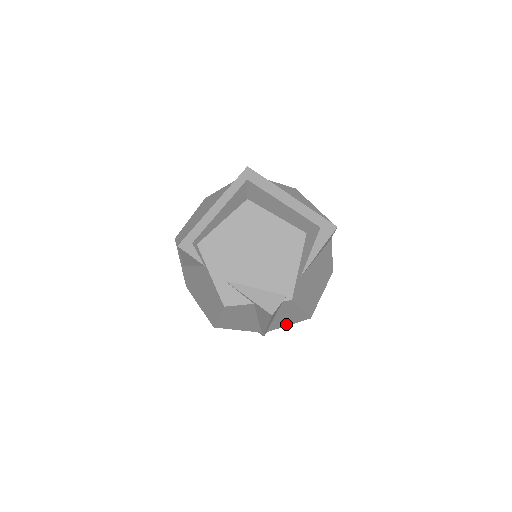
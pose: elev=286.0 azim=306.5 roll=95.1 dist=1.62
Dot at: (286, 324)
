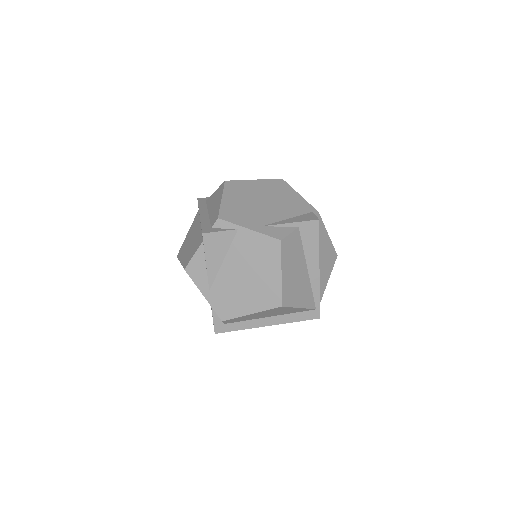
Dot at: (326, 278)
